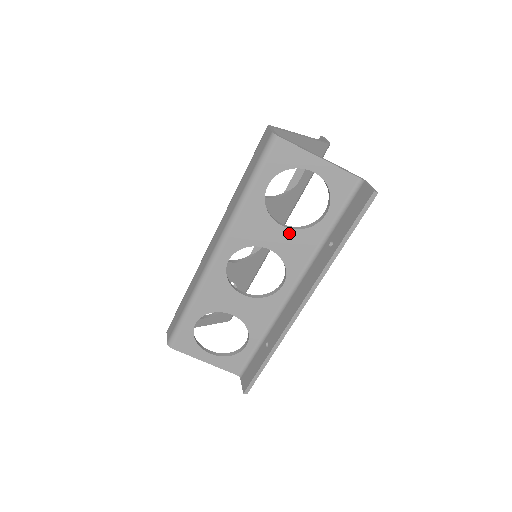
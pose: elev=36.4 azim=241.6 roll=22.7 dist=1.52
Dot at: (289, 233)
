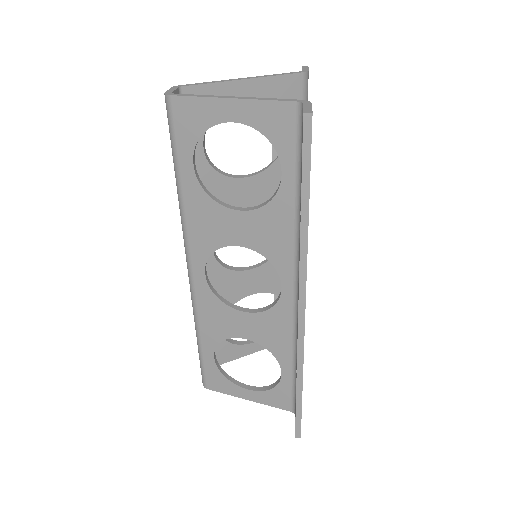
Dot at: (251, 217)
